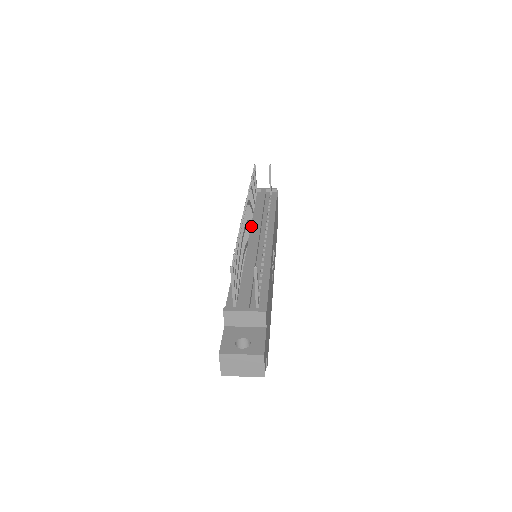
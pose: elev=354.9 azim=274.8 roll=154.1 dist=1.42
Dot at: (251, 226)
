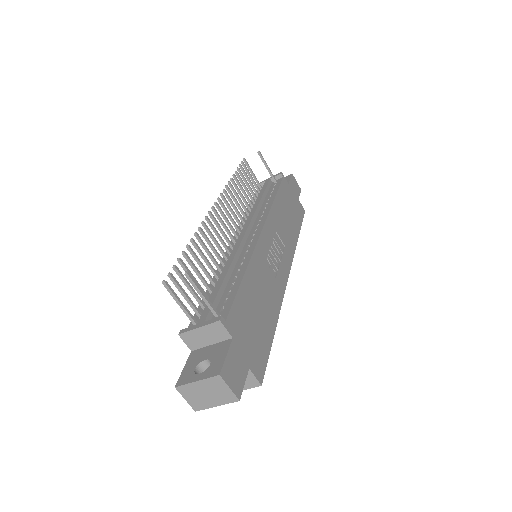
Dot at: occluded
